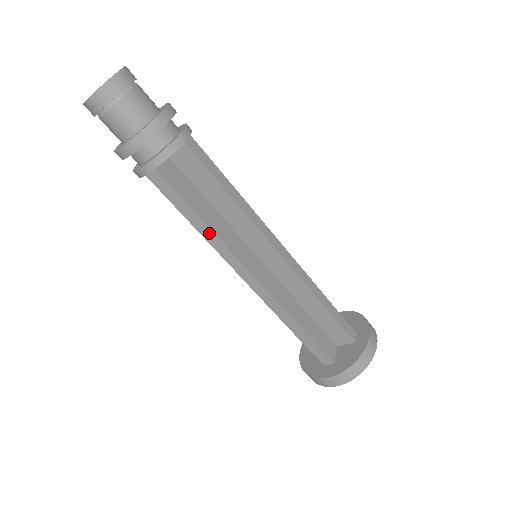
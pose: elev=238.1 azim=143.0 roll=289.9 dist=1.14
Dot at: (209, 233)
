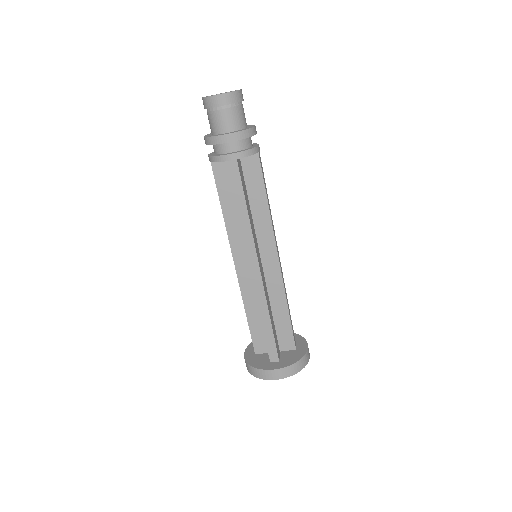
Dot at: (246, 220)
